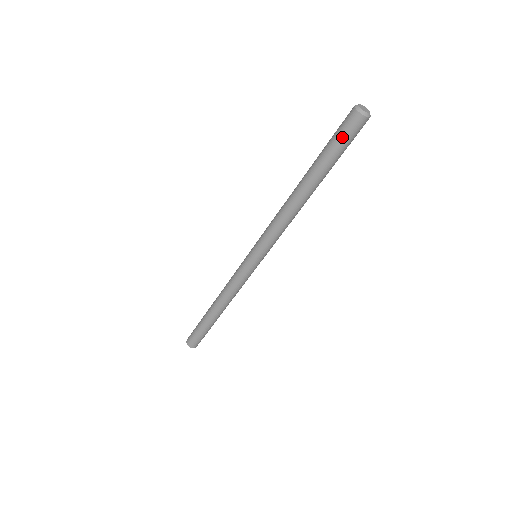
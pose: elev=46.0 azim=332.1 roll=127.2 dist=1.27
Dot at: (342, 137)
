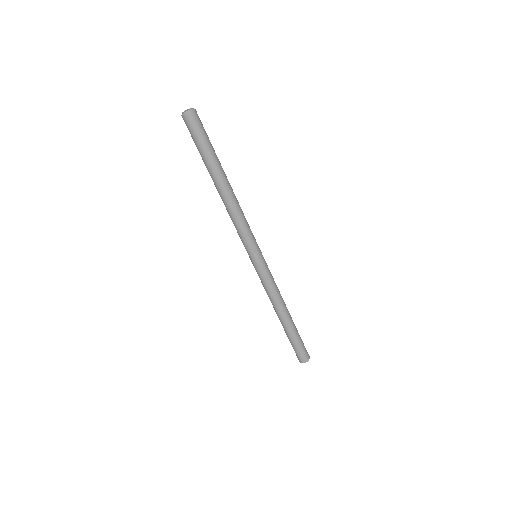
Dot at: (196, 137)
